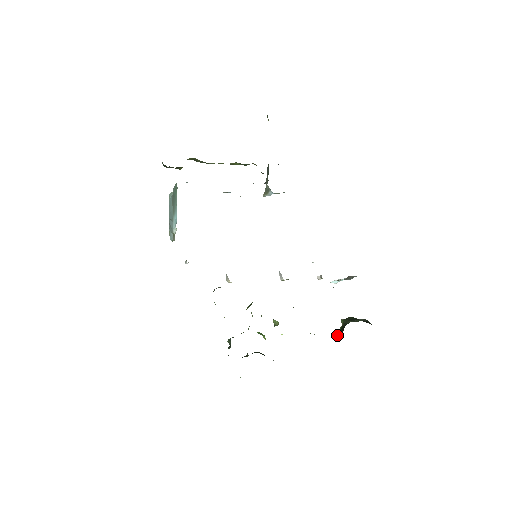
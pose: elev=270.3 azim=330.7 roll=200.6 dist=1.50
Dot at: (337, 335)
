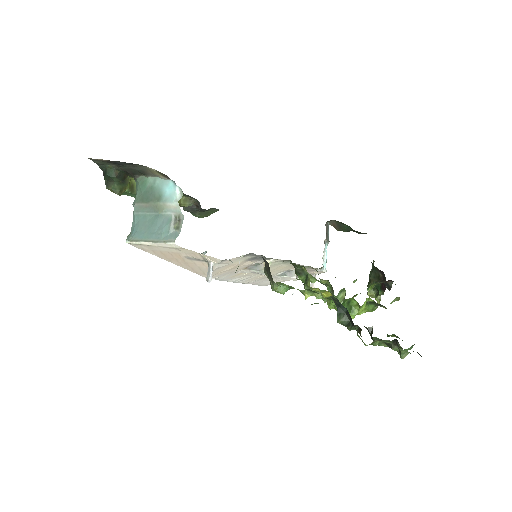
Dot at: (382, 288)
